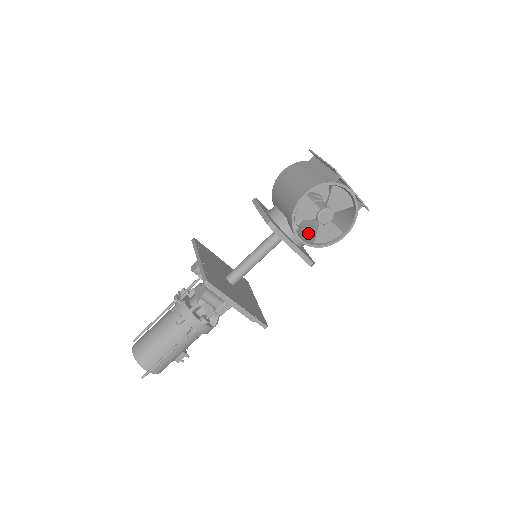
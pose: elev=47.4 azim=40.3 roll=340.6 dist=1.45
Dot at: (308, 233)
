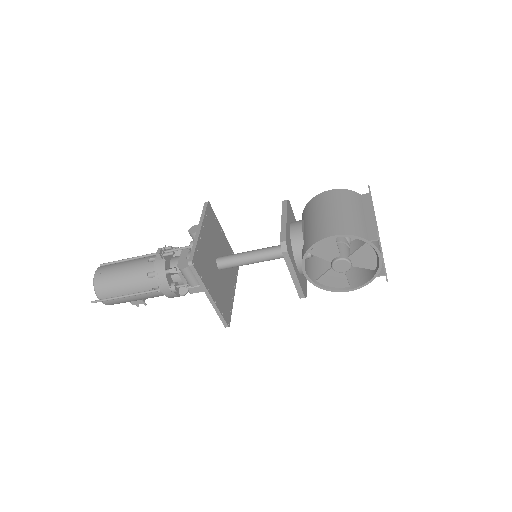
Dot at: (318, 264)
